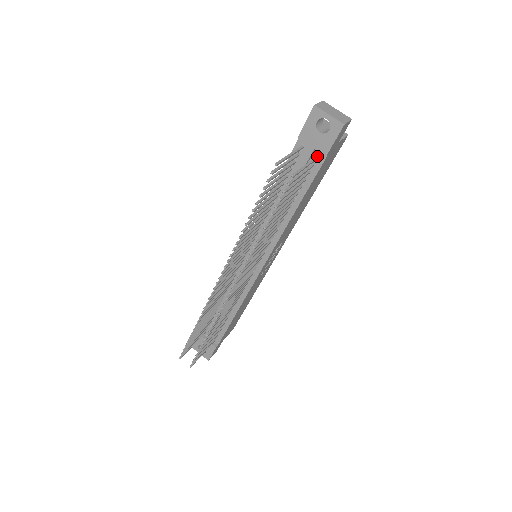
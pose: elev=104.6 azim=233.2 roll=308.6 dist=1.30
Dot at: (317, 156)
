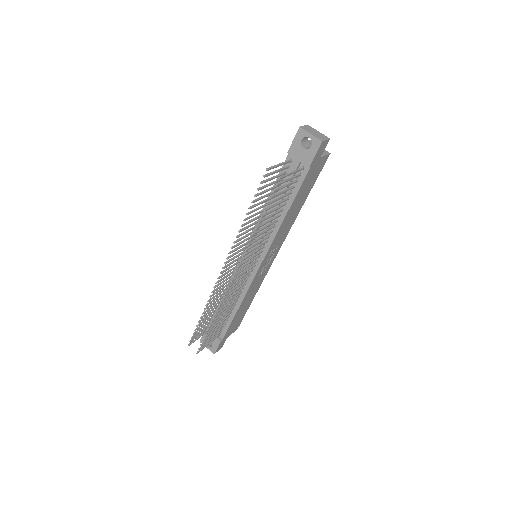
Dot at: (303, 167)
